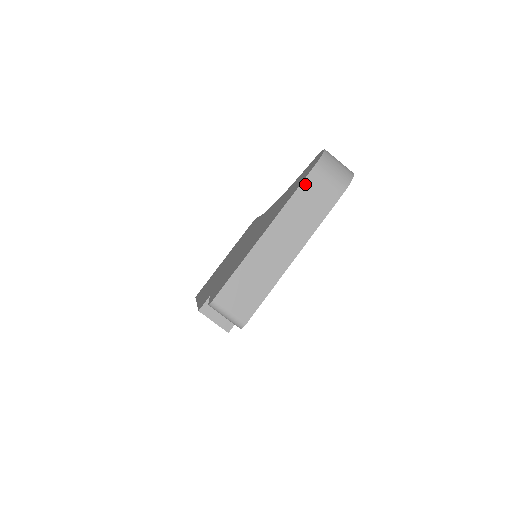
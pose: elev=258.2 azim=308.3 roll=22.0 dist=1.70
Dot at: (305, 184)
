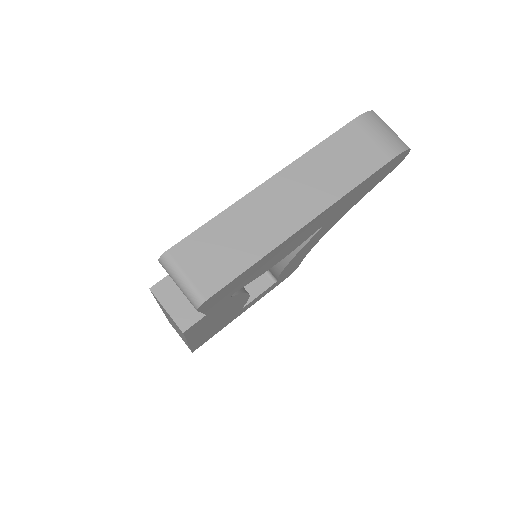
Dot at: (339, 135)
